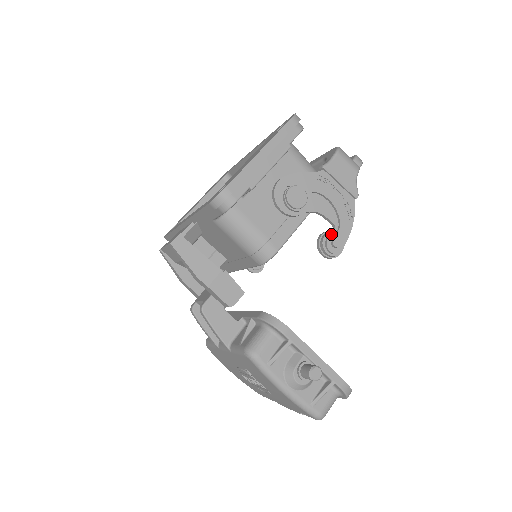
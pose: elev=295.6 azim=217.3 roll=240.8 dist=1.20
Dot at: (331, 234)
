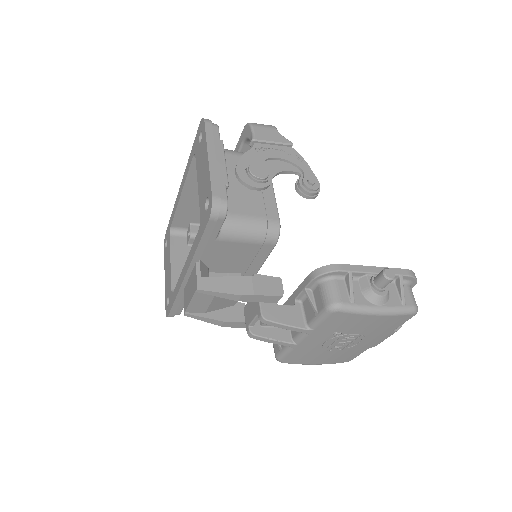
Dot at: (302, 179)
